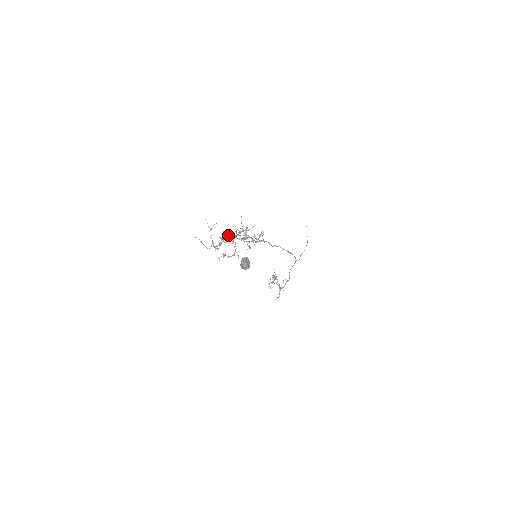
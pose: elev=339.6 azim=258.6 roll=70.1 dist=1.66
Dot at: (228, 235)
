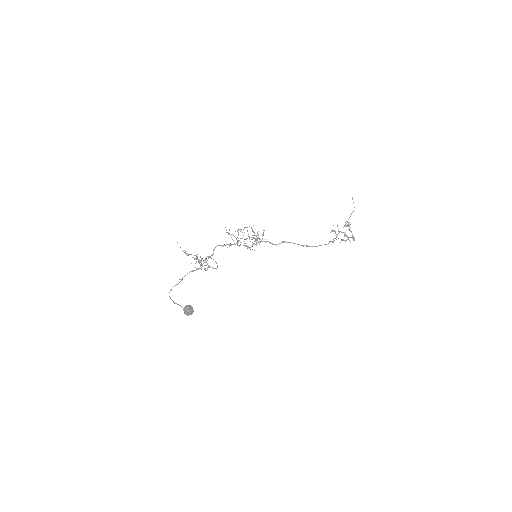
Dot at: (228, 233)
